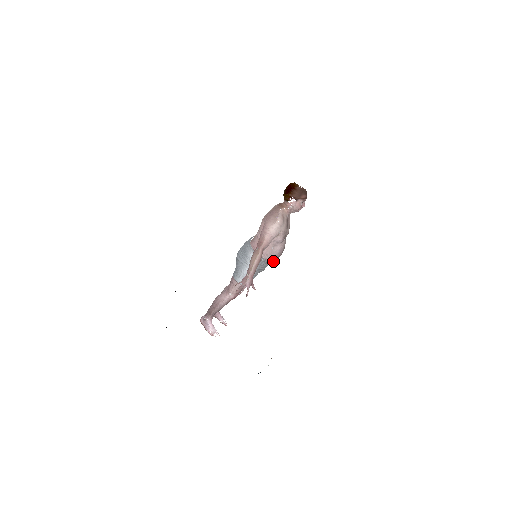
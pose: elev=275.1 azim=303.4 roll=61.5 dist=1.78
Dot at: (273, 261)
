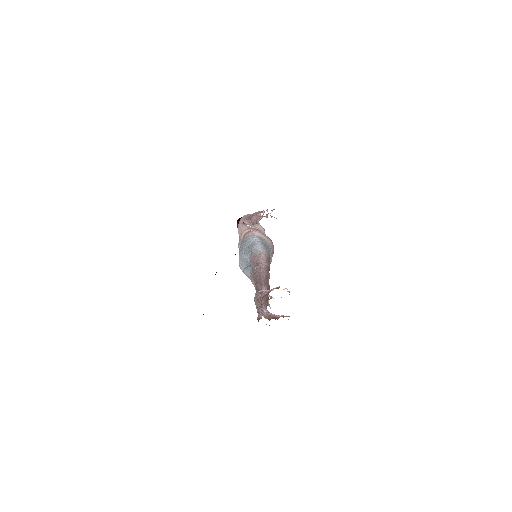
Dot at: (271, 243)
